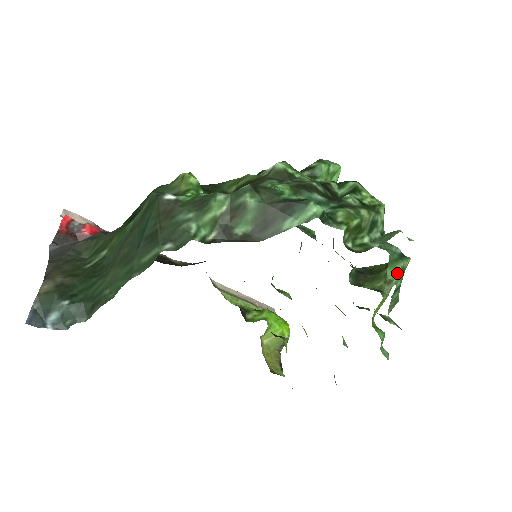
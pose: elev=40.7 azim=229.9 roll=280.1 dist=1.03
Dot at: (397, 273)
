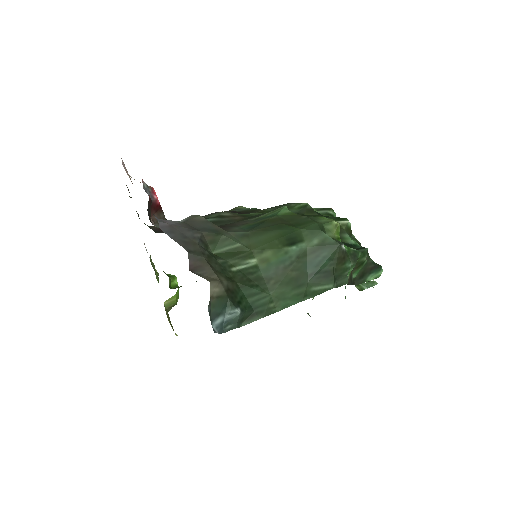
Dot at: occluded
